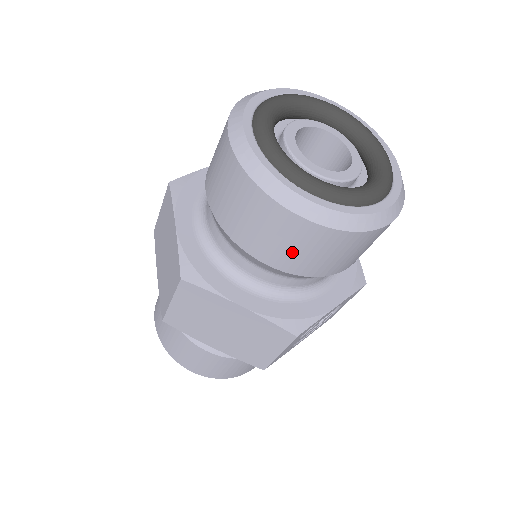
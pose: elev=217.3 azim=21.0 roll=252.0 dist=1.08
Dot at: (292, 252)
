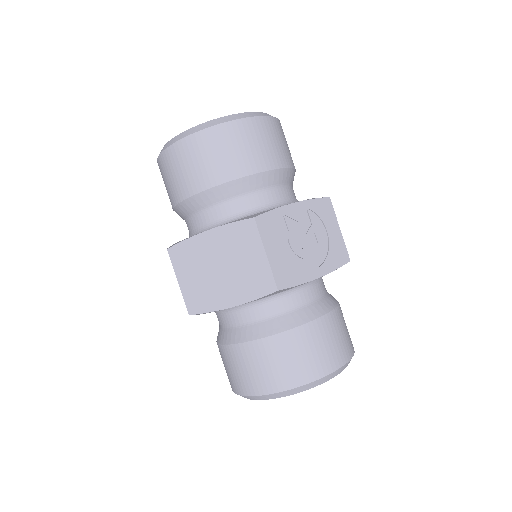
Dot at: (205, 165)
